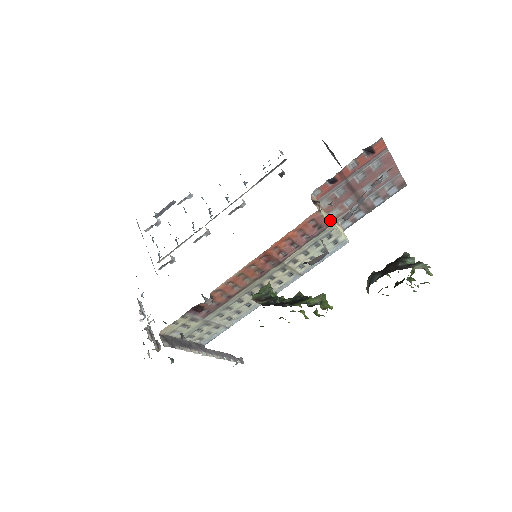
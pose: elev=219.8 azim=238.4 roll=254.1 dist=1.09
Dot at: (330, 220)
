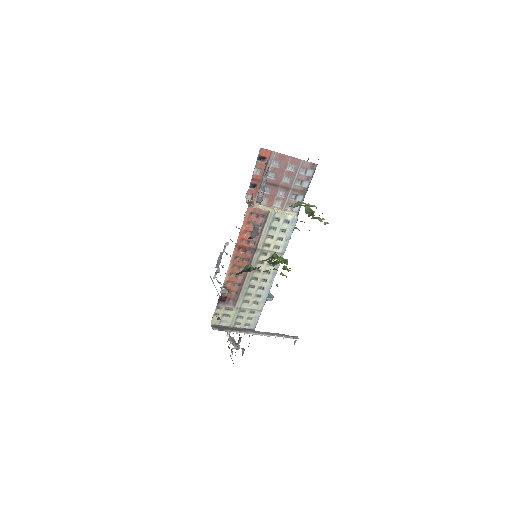
Dot at: (271, 209)
